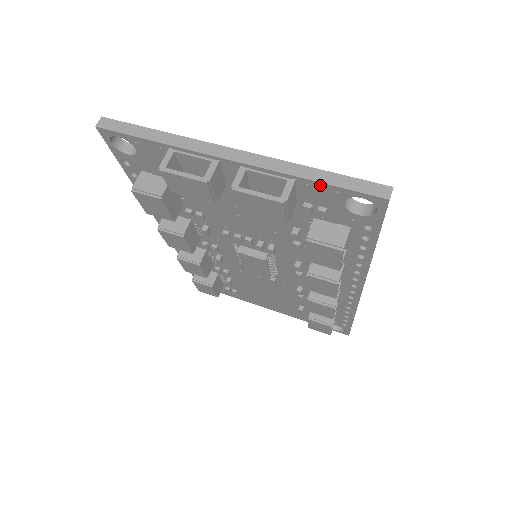
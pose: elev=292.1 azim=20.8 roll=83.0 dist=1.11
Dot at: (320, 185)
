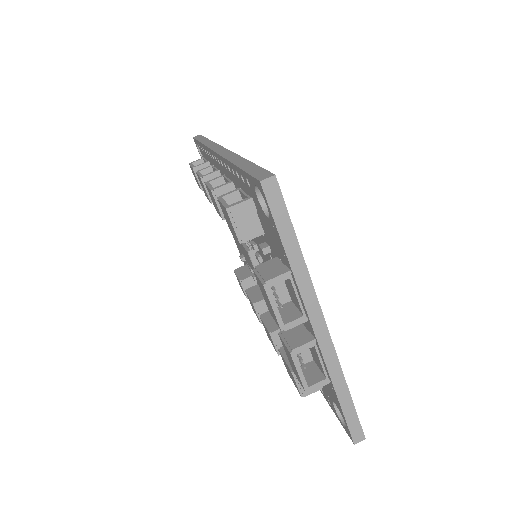
Dot at: (337, 399)
